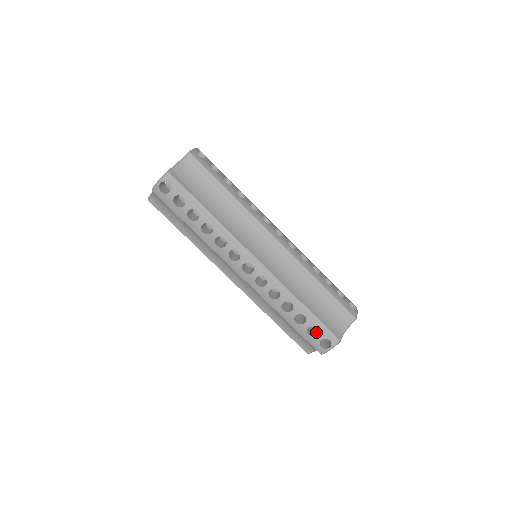
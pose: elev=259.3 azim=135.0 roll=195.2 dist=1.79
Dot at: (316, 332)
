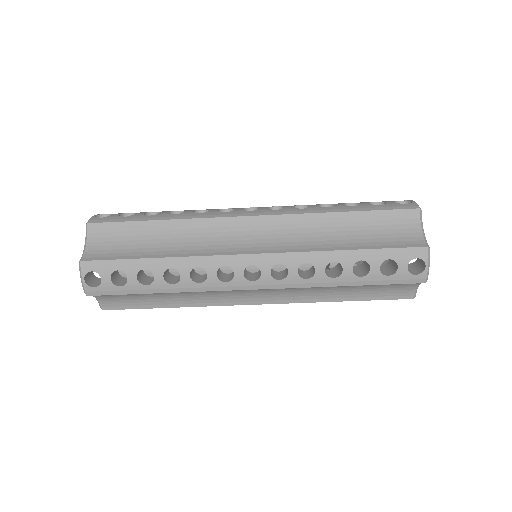
Dot at: (394, 265)
